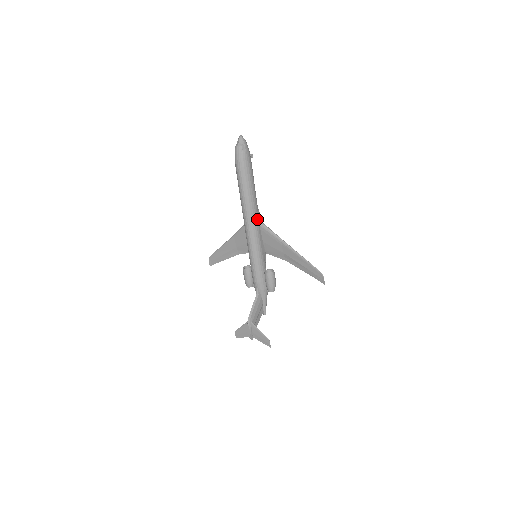
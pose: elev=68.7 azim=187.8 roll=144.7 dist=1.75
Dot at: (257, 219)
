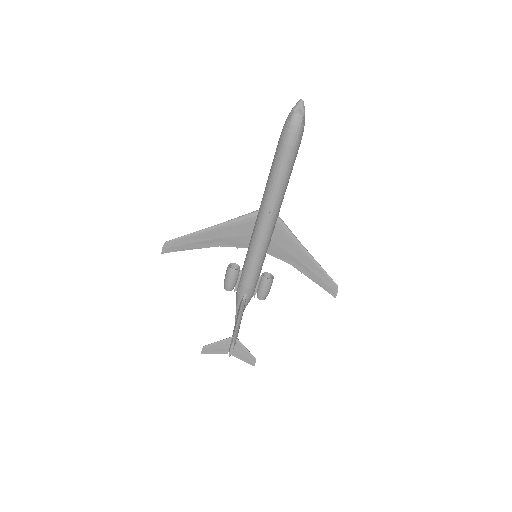
Dot at: (278, 213)
